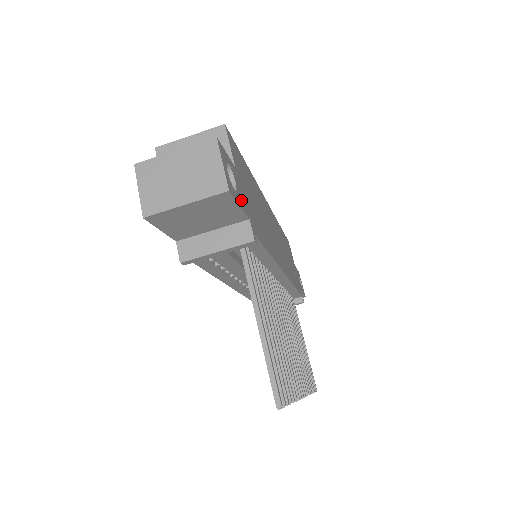
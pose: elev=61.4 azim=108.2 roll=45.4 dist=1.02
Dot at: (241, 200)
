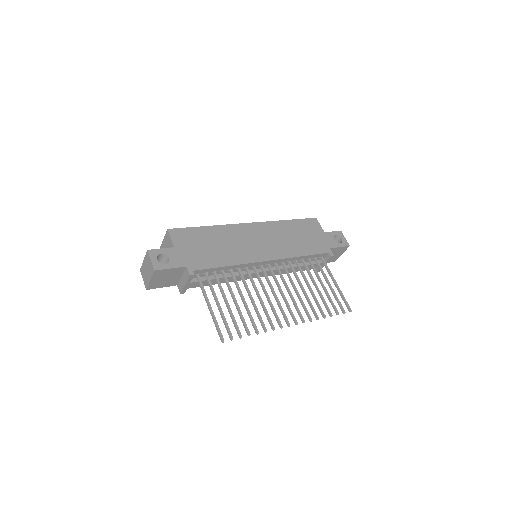
Dot at: (175, 263)
